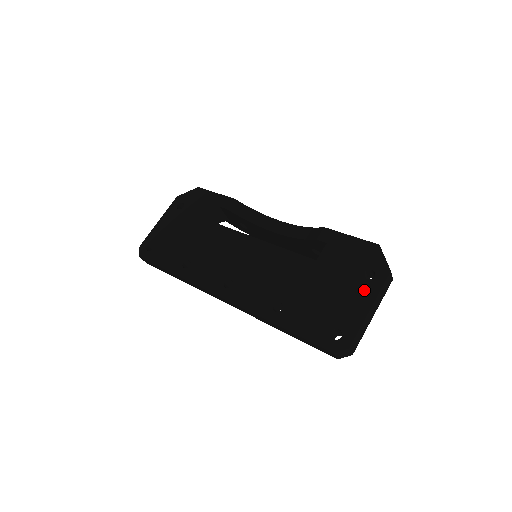
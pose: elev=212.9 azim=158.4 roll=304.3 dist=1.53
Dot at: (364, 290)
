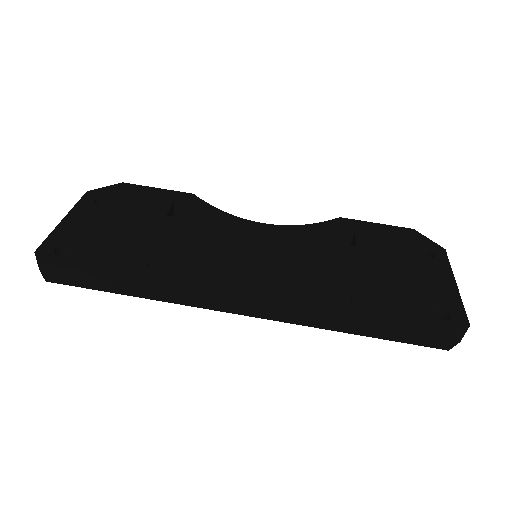
Dot at: (434, 268)
